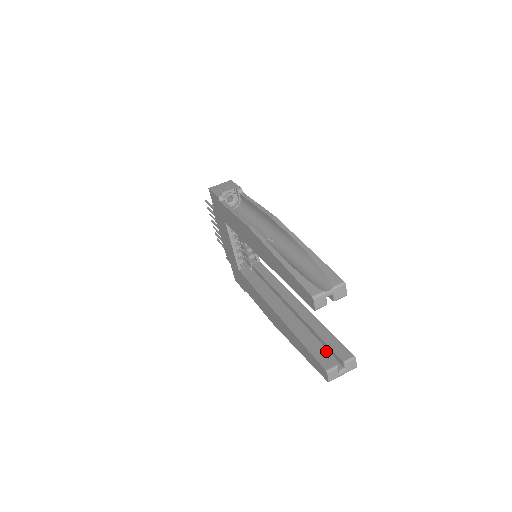
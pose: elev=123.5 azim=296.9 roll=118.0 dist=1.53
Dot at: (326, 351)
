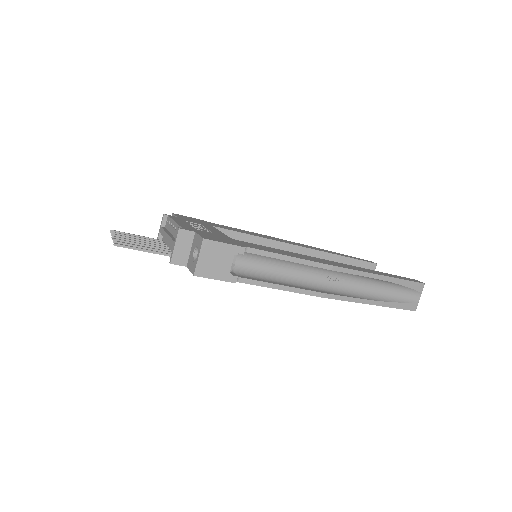
Dot at: occluded
